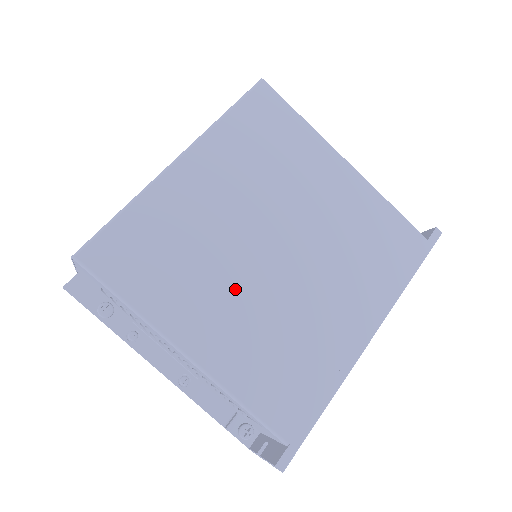
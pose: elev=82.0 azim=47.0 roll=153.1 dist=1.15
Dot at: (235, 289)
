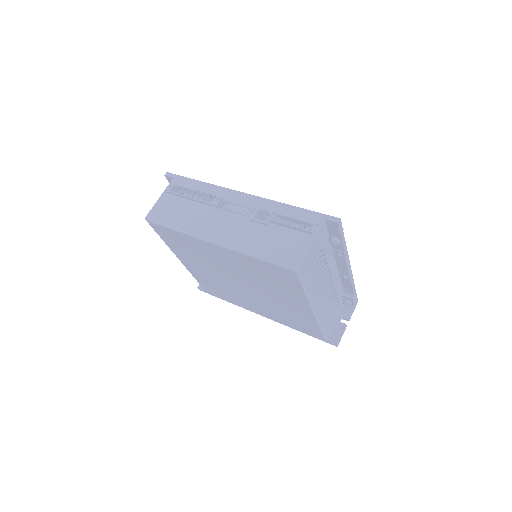
Dot at: (212, 272)
